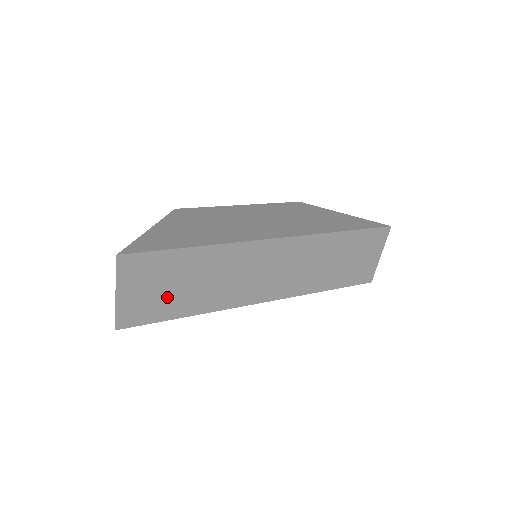
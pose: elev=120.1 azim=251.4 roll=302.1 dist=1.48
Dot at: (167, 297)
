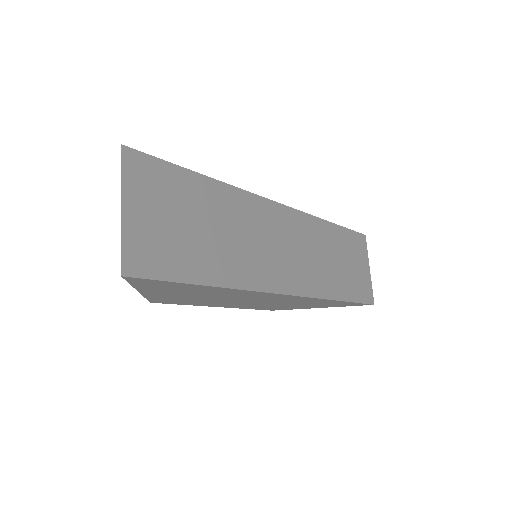
Dot at: (185, 241)
